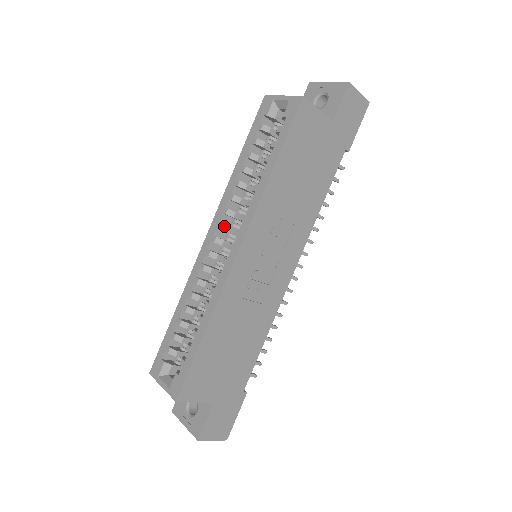
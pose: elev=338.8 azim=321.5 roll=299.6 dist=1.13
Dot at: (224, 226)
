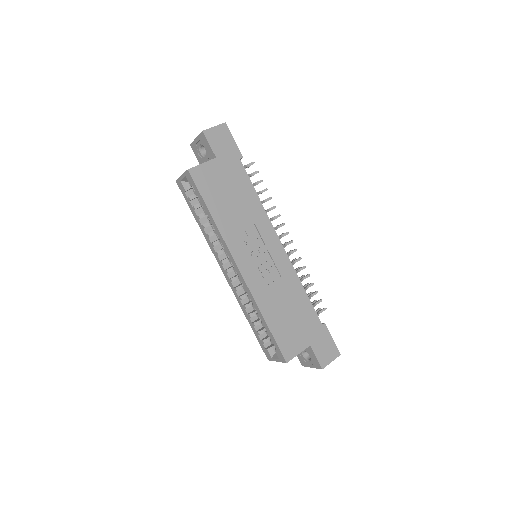
Dot at: (224, 261)
